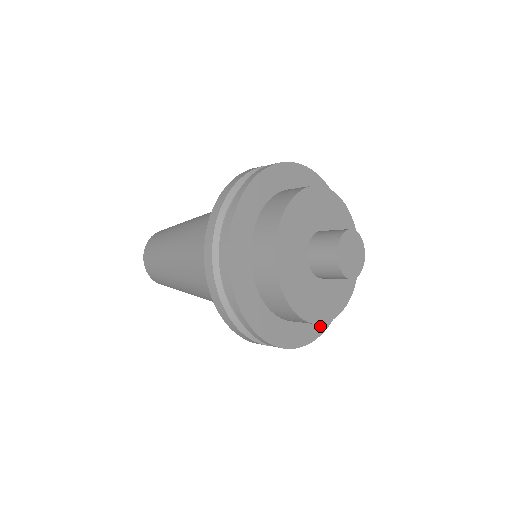
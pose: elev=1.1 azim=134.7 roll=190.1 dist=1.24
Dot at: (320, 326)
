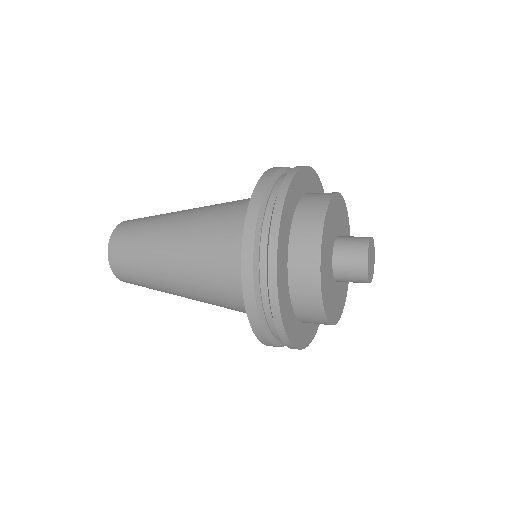
Dot at: (306, 339)
